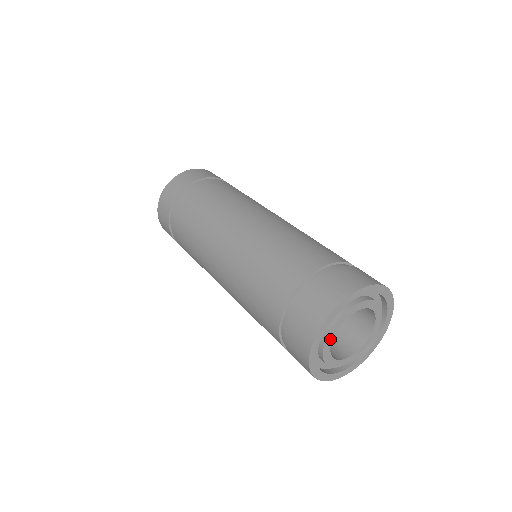
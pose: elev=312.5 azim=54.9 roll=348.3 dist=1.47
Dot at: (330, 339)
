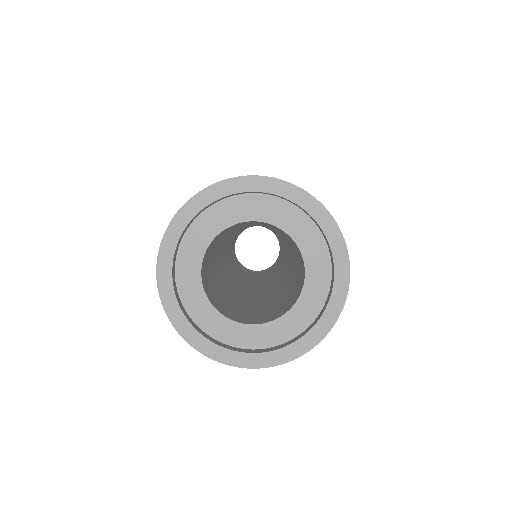
Dot at: (202, 247)
